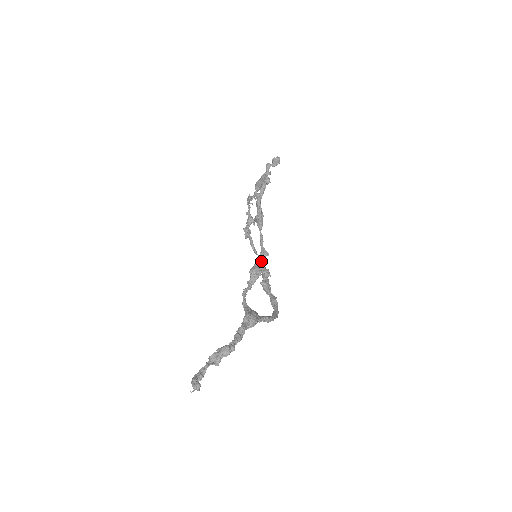
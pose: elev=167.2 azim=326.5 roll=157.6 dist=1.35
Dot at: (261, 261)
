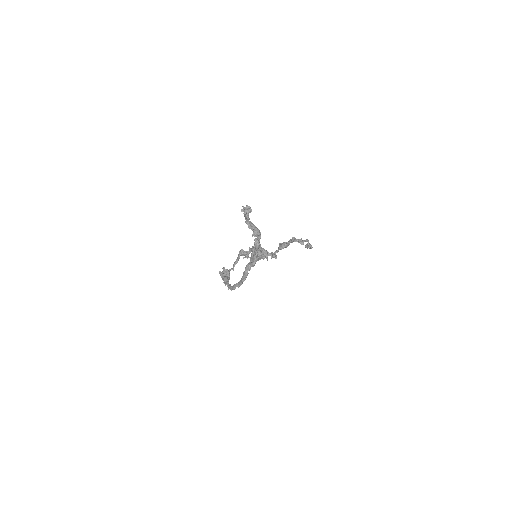
Dot at: (270, 255)
